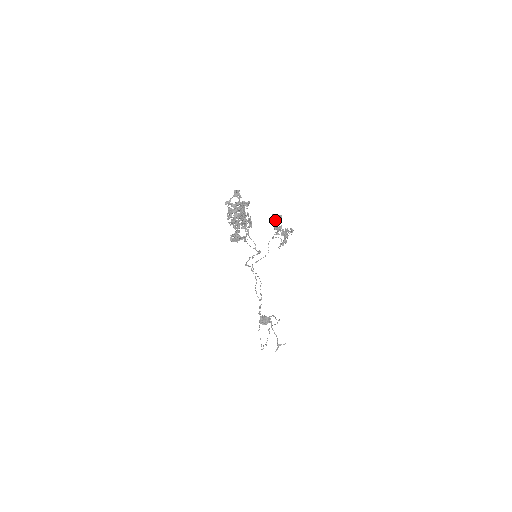
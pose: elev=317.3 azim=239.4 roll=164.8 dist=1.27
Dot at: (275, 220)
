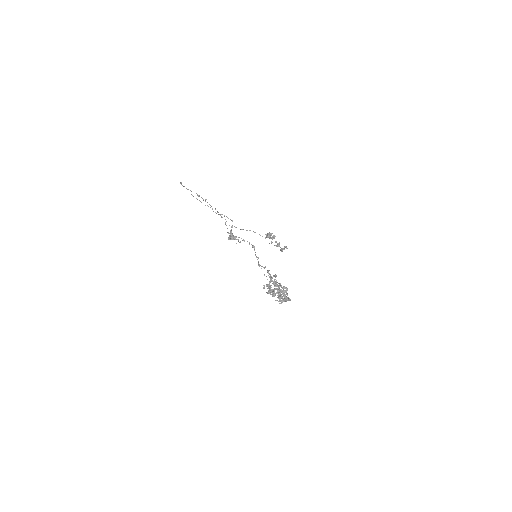
Dot at: occluded
